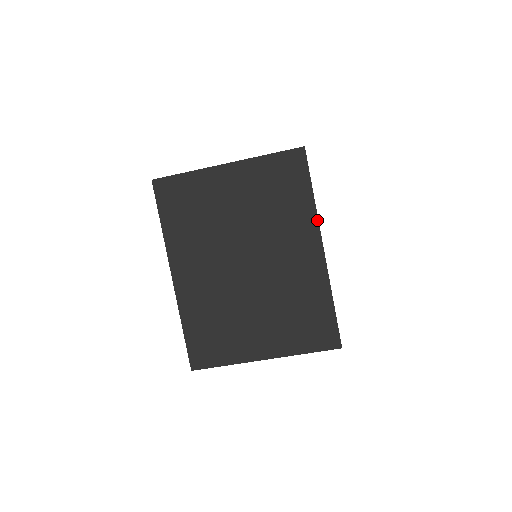
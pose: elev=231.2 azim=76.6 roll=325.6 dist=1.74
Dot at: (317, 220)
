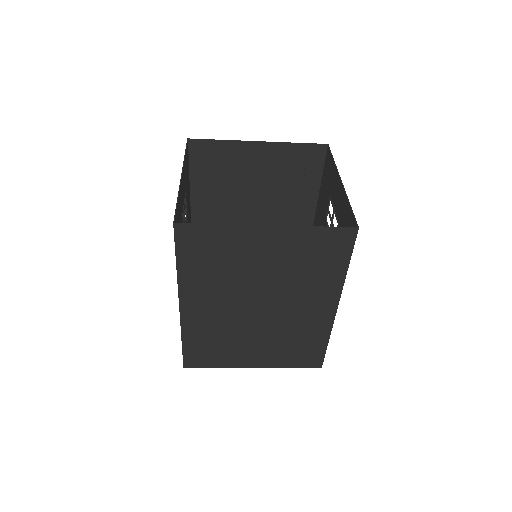
Dot at: (342, 288)
